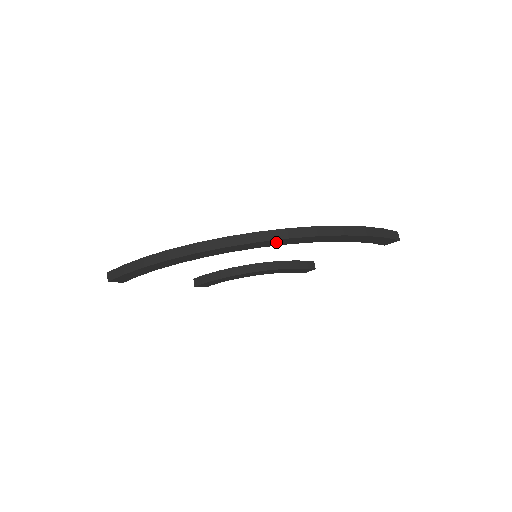
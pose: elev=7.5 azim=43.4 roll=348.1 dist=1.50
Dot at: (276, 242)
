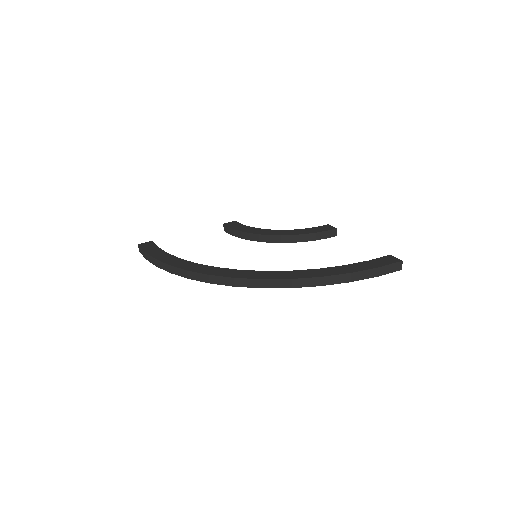
Dot at: occluded
